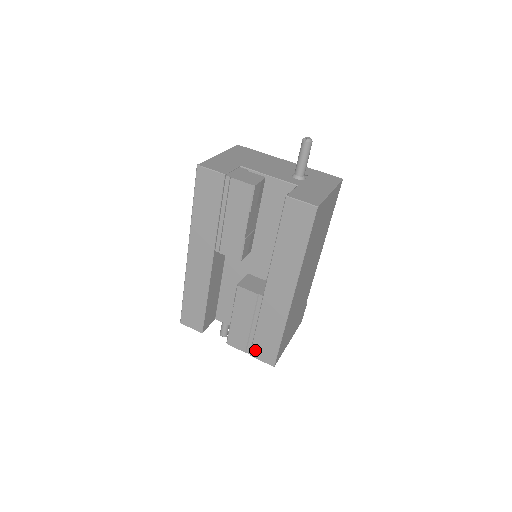
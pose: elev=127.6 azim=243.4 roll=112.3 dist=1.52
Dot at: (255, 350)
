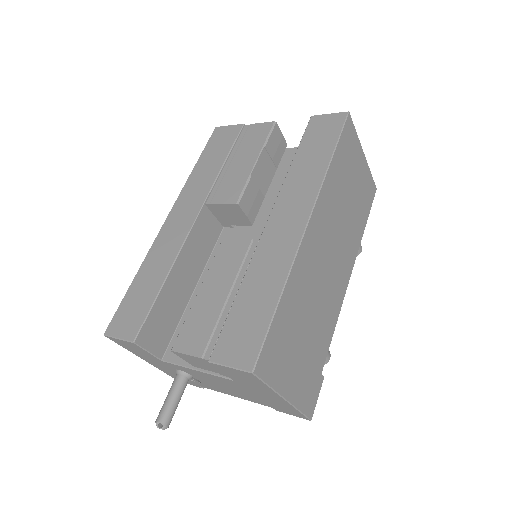
Dot at: (222, 344)
